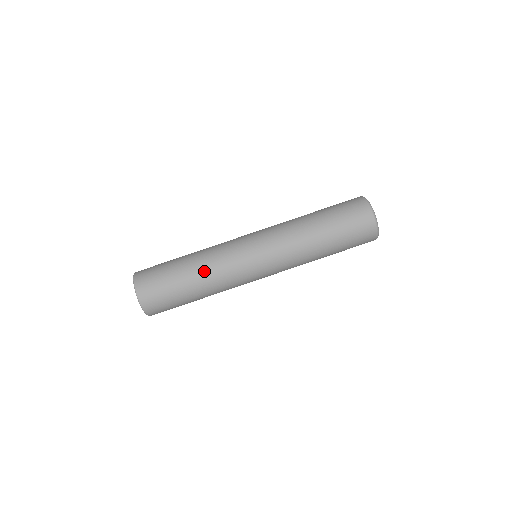
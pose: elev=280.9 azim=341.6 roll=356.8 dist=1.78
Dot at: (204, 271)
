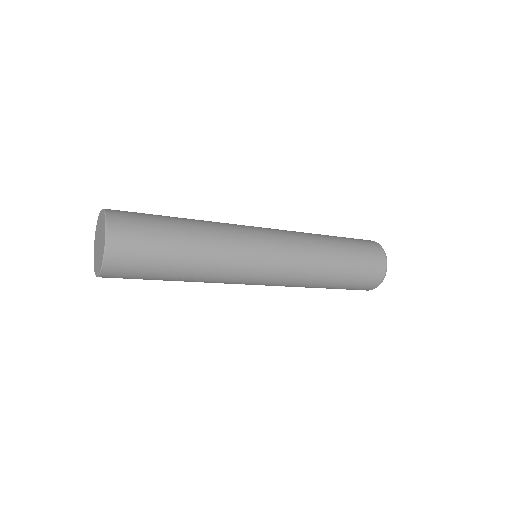
Dot at: (206, 259)
